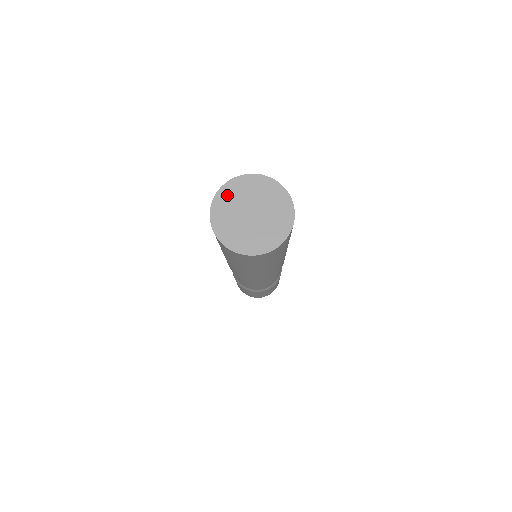
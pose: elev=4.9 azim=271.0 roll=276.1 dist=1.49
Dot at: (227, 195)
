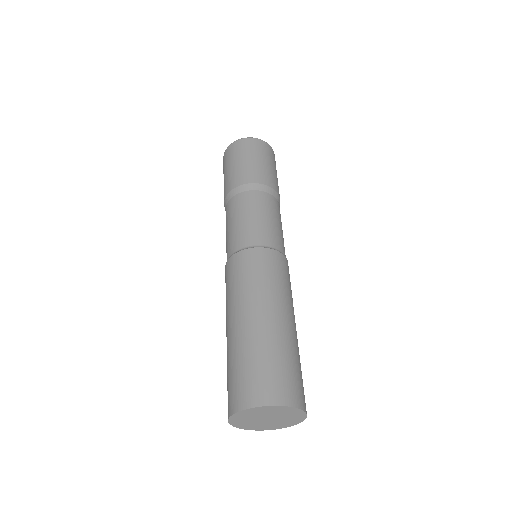
Dot at: (244, 415)
